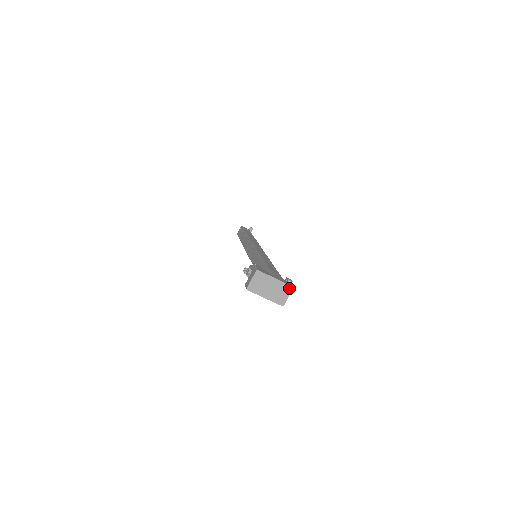
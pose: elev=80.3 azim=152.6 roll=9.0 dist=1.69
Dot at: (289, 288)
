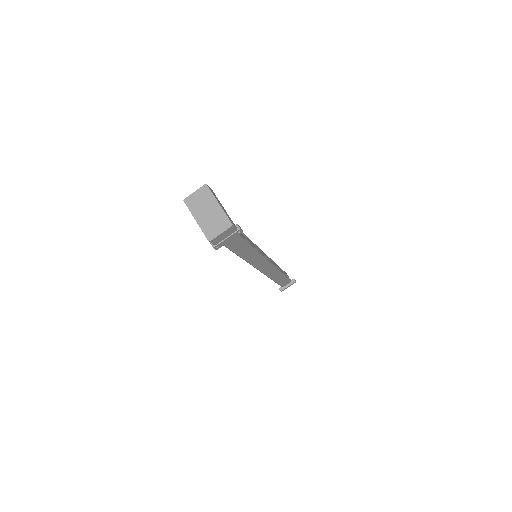
Dot at: (227, 223)
